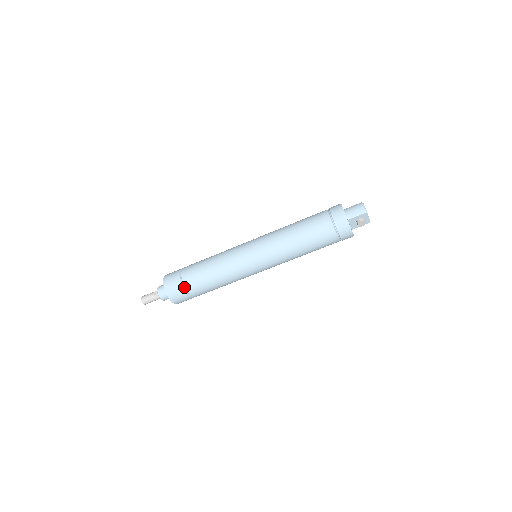
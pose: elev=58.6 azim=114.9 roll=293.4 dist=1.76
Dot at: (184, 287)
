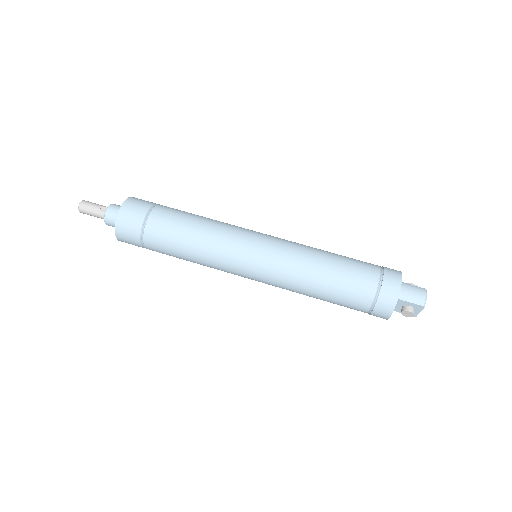
Dot at: (143, 230)
